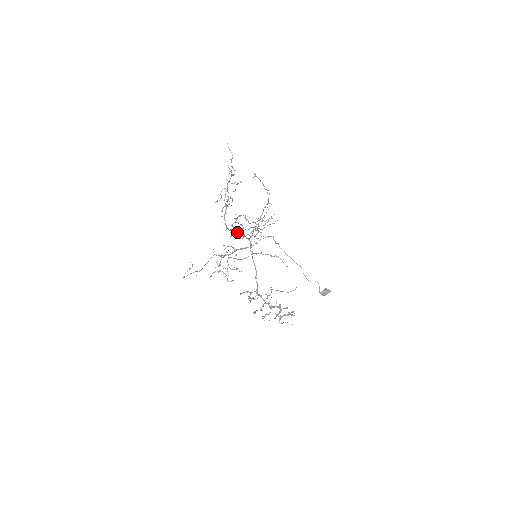
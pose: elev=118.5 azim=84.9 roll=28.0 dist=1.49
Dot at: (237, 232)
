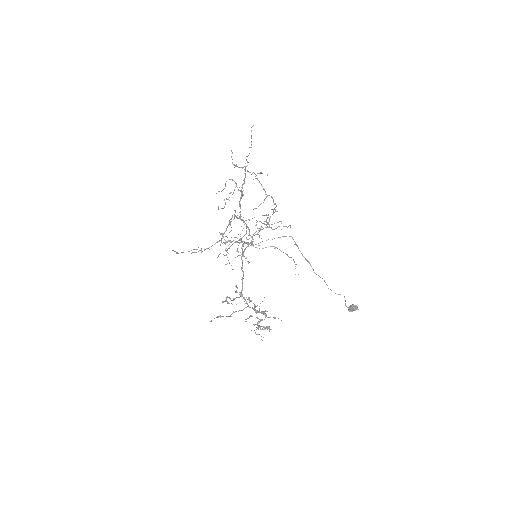
Dot at: (246, 224)
